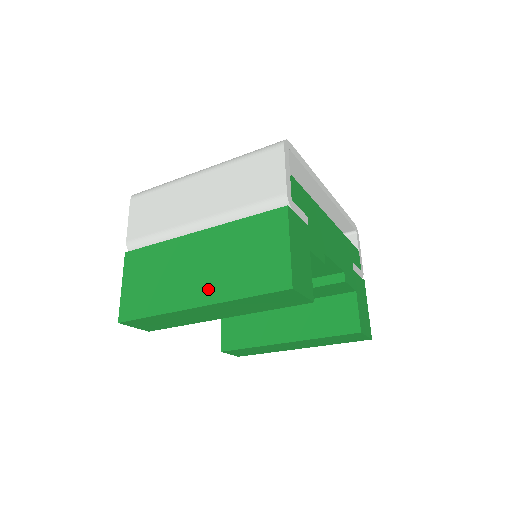
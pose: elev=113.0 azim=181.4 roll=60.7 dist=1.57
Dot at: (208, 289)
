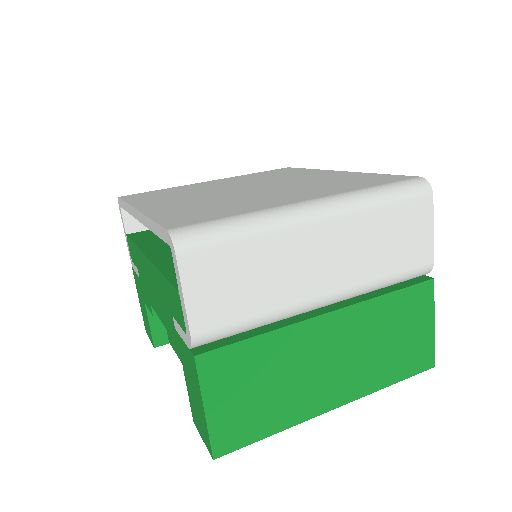
Dot at: (350, 385)
